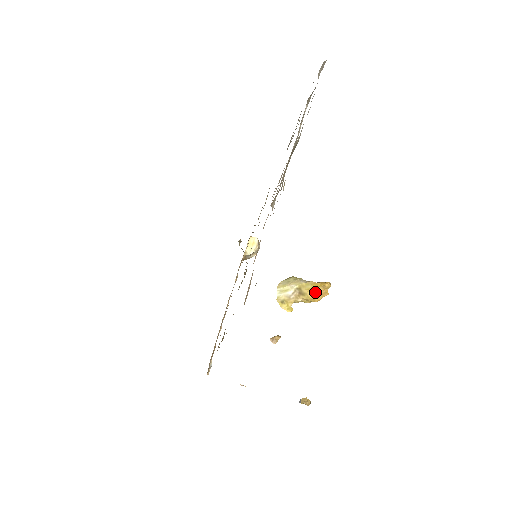
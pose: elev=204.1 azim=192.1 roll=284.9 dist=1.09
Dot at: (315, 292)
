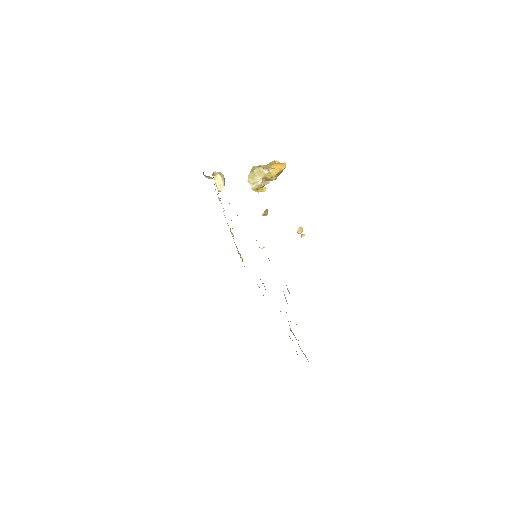
Dot at: (277, 175)
